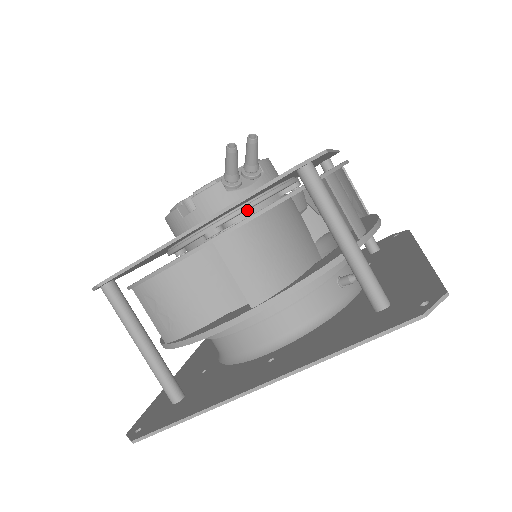
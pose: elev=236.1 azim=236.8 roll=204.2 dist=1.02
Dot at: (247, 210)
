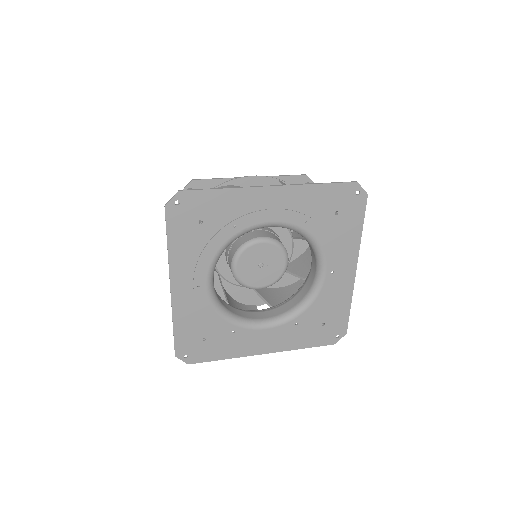
Dot at: occluded
